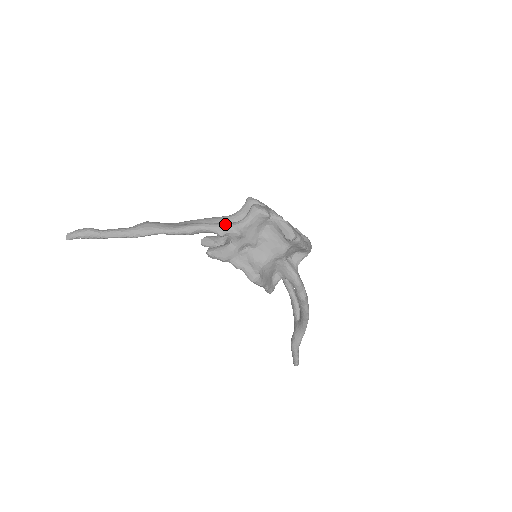
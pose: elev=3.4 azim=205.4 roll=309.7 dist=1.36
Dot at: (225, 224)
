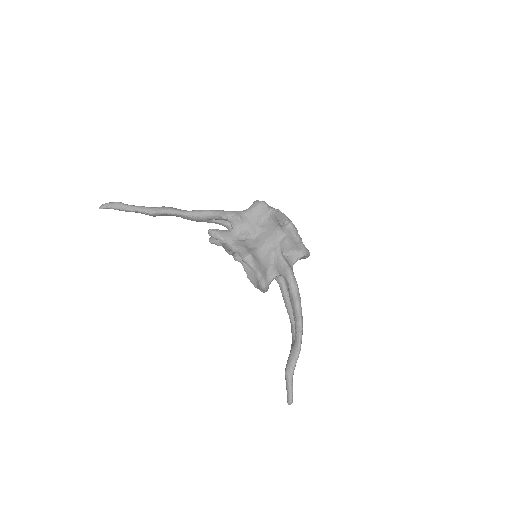
Dot at: (229, 211)
